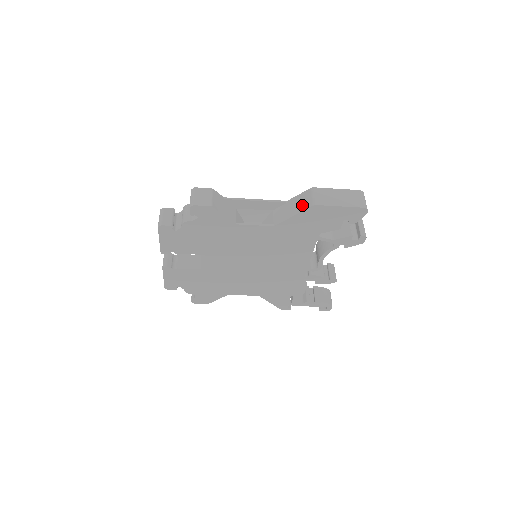
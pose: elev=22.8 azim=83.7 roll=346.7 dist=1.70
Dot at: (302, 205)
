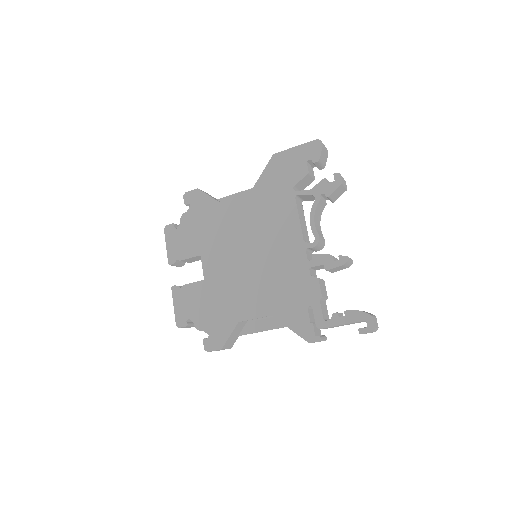
Dot at: occluded
